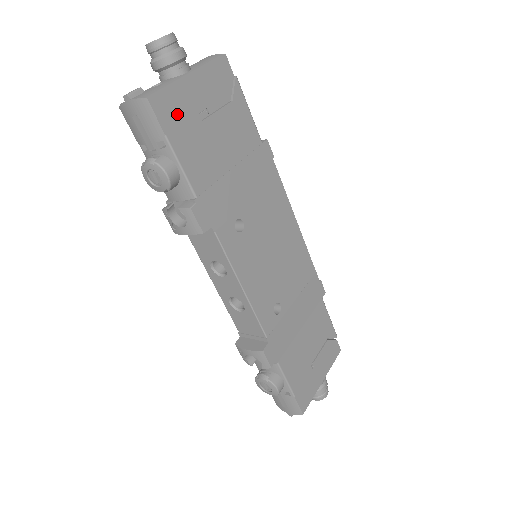
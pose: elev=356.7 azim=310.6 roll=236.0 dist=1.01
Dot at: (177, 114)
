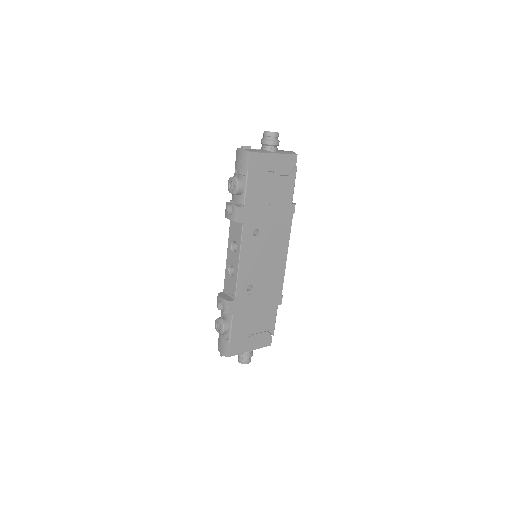
Dot at: (258, 166)
